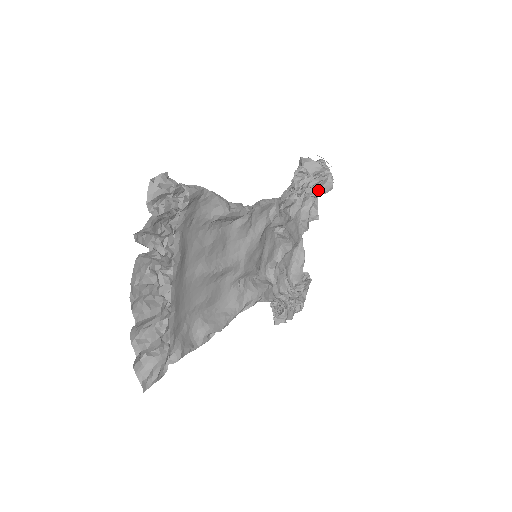
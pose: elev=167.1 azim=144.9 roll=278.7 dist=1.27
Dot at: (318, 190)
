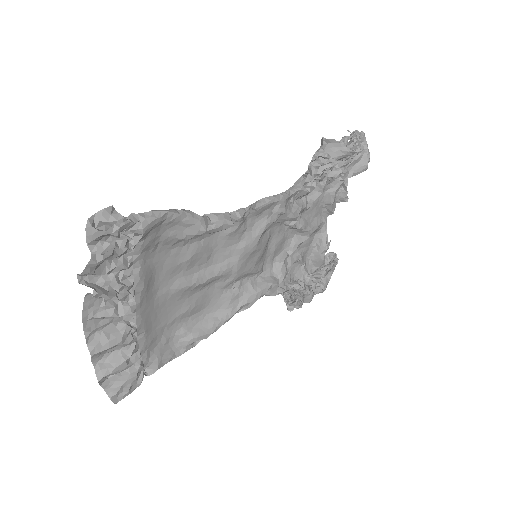
Dot at: (347, 172)
